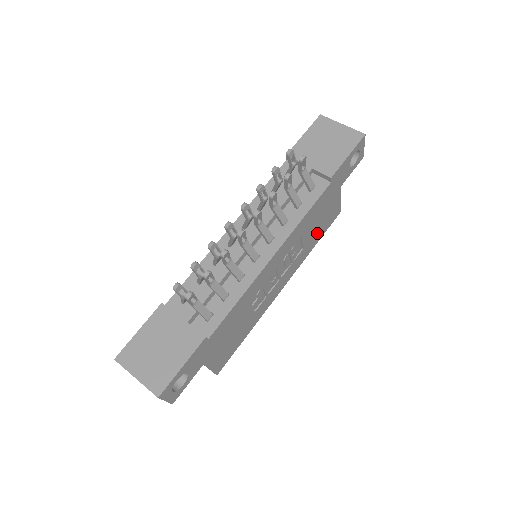
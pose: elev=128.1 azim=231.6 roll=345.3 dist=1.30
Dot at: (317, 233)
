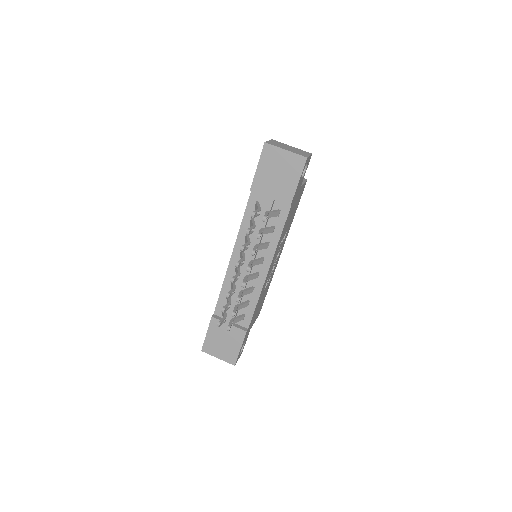
Dot at: (293, 213)
